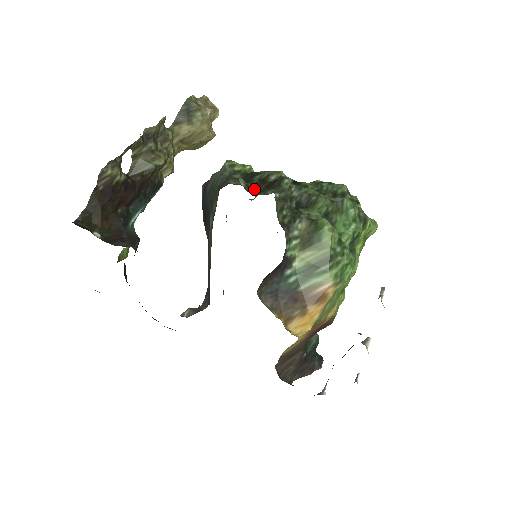
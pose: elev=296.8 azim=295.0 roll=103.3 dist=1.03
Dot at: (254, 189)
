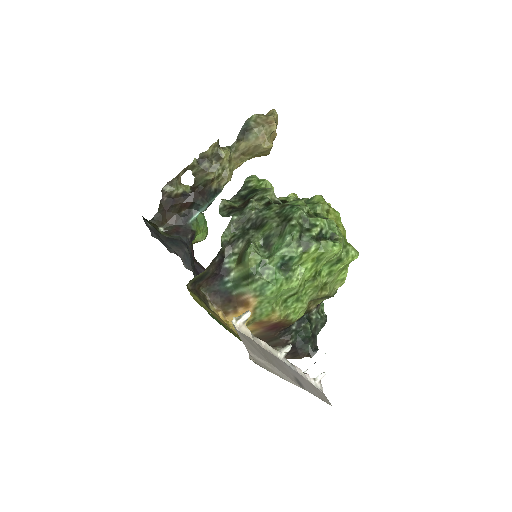
Dot at: (227, 210)
